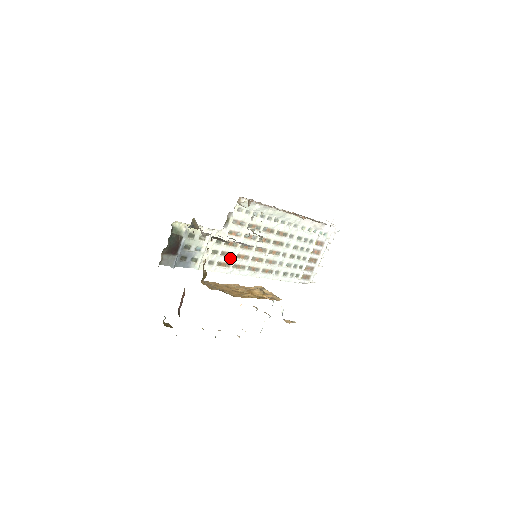
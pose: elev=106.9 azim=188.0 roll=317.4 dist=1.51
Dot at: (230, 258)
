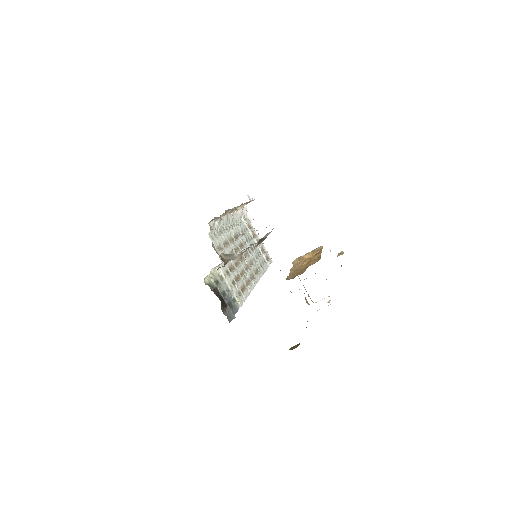
Dot at: (241, 280)
